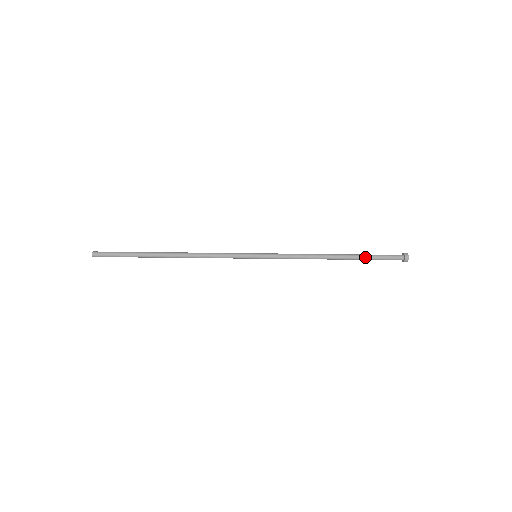
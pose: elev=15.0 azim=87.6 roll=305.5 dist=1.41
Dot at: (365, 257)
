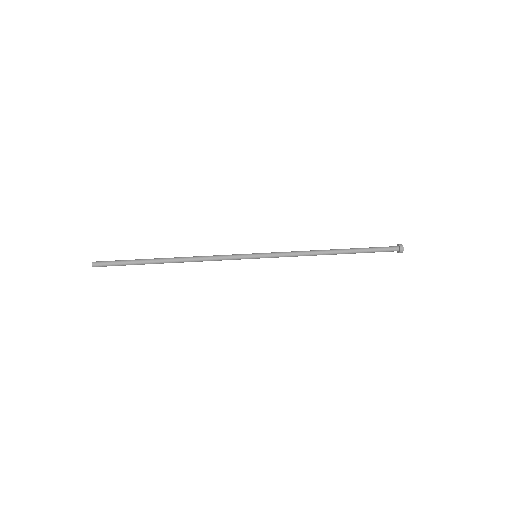
Dot at: (362, 251)
